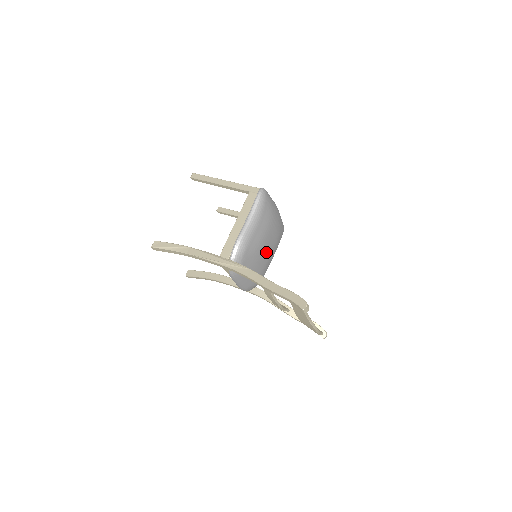
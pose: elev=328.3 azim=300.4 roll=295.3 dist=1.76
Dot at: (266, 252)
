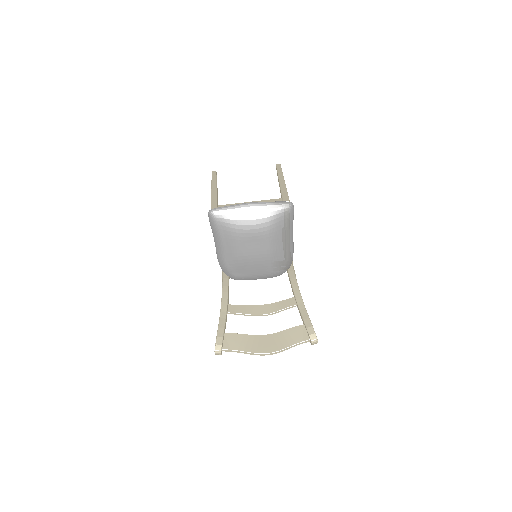
Dot at: (256, 255)
